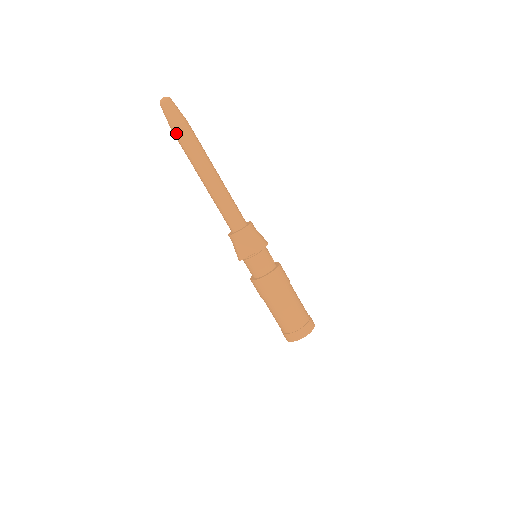
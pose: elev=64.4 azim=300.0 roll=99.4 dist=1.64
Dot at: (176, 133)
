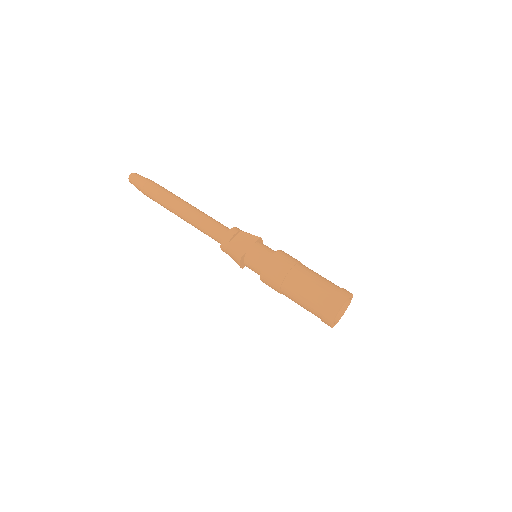
Dot at: (147, 188)
